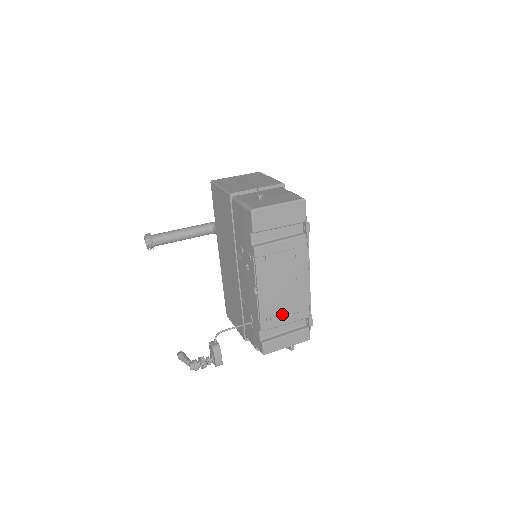
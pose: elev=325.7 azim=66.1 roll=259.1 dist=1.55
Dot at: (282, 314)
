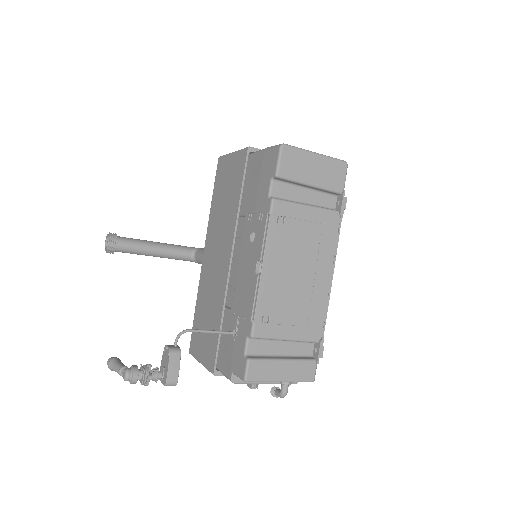
Dot at: (286, 319)
